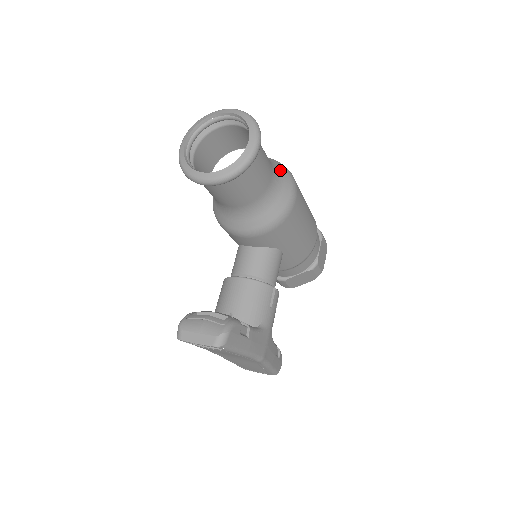
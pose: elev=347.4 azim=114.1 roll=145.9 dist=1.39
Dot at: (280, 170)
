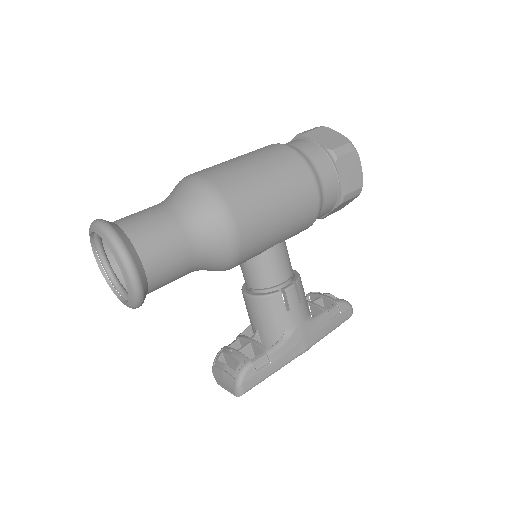
Dot at: (199, 212)
